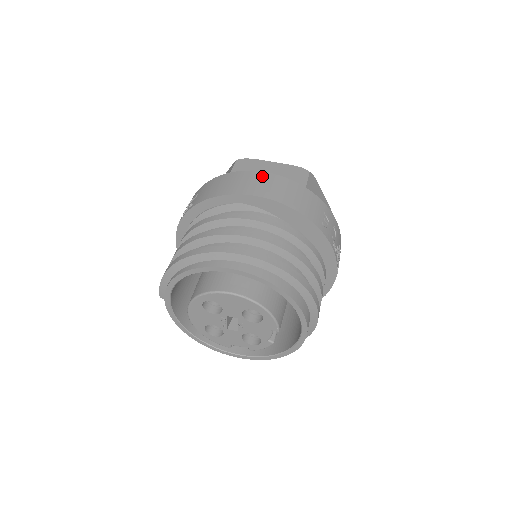
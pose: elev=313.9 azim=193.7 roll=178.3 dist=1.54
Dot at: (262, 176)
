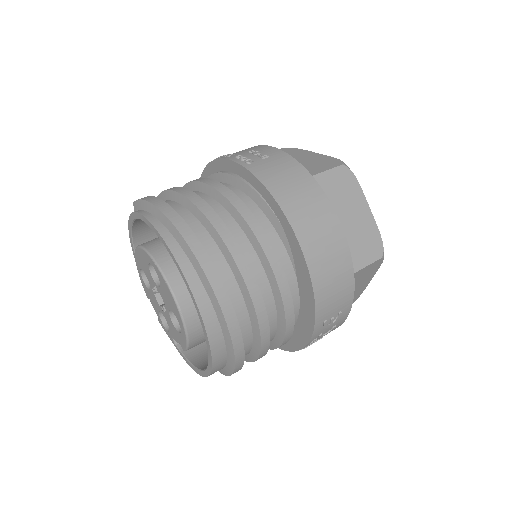
Dot at: (332, 224)
